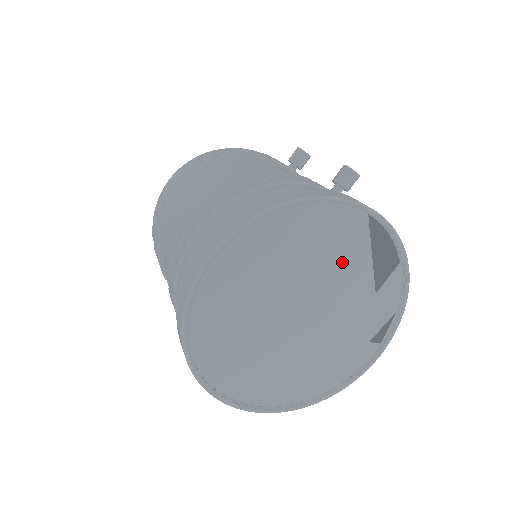
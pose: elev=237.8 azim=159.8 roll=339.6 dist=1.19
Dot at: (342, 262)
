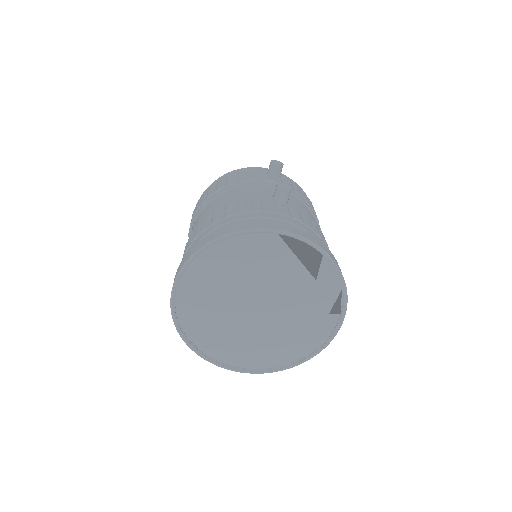
Dot at: (273, 267)
